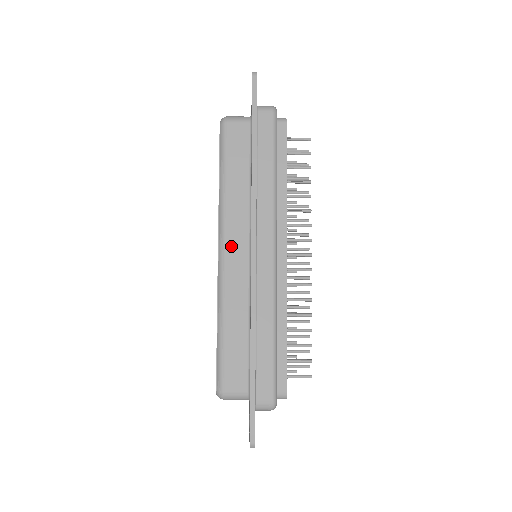
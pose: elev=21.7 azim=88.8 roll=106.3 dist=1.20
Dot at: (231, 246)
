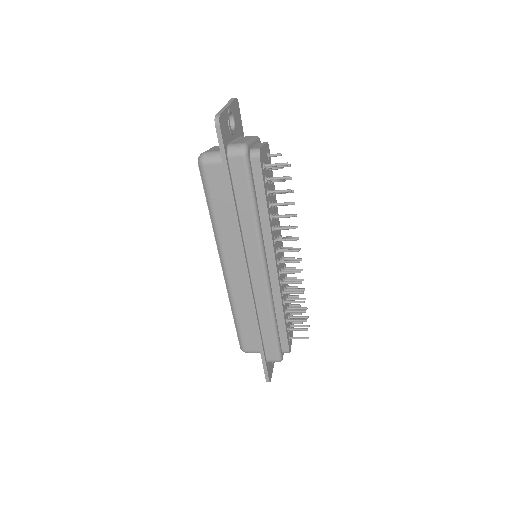
Dot at: (230, 265)
